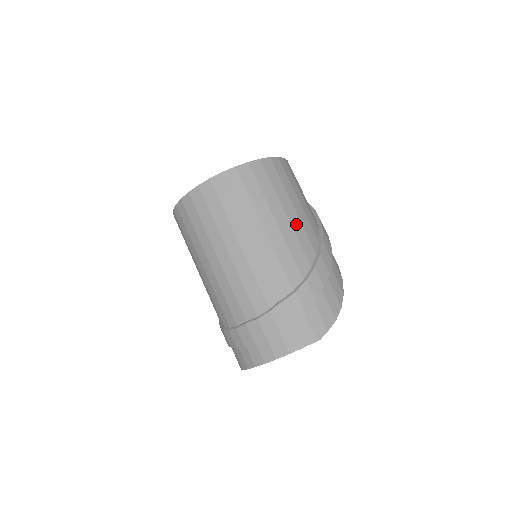
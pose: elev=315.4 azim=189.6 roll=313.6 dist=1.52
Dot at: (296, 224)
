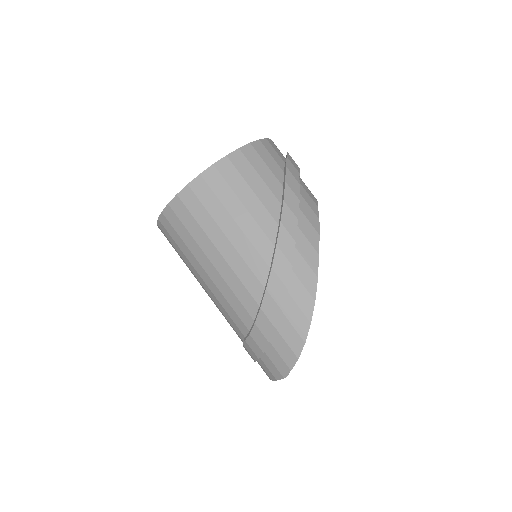
Dot at: (233, 259)
